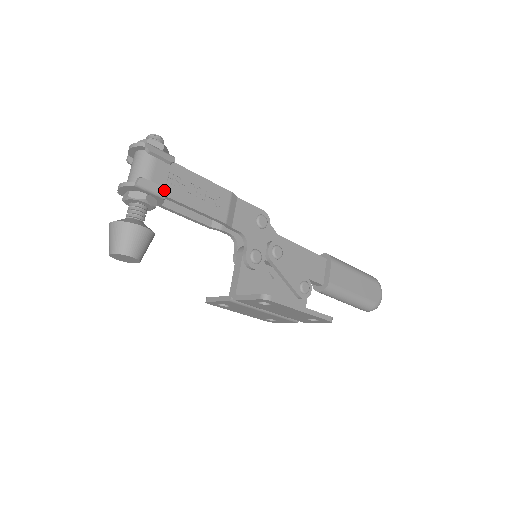
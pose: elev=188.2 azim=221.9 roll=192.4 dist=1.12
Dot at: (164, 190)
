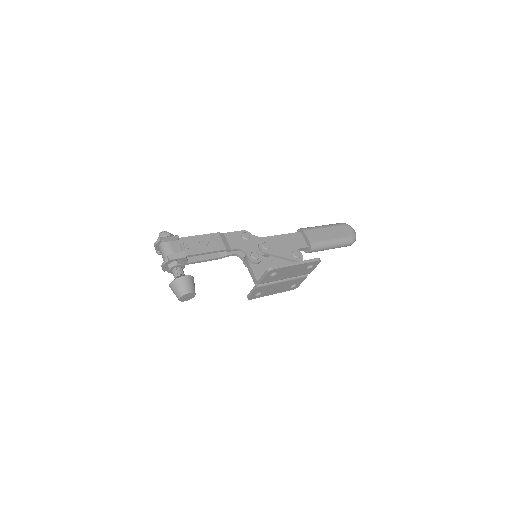
Dot at: (183, 253)
